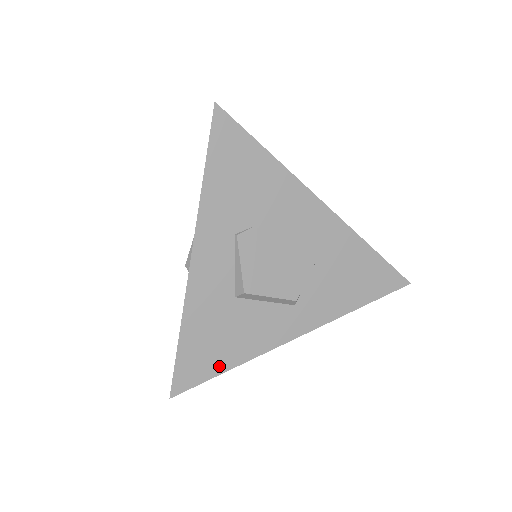
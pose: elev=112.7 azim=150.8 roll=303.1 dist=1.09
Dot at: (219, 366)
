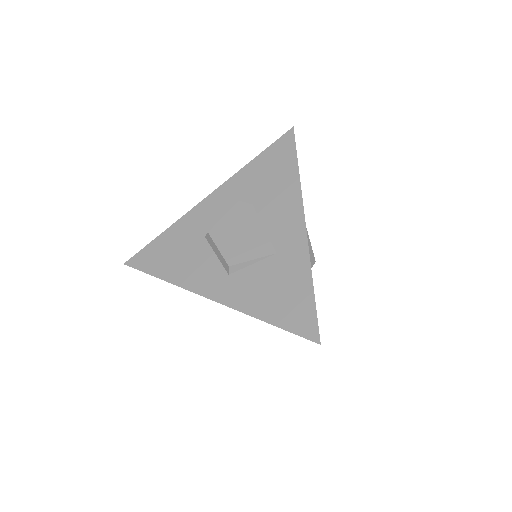
Dot at: (159, 271)
